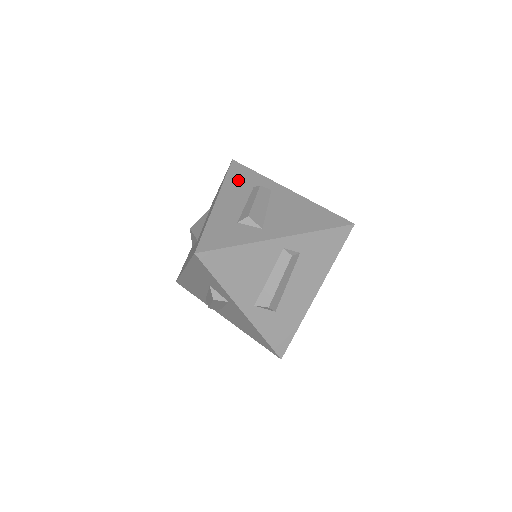
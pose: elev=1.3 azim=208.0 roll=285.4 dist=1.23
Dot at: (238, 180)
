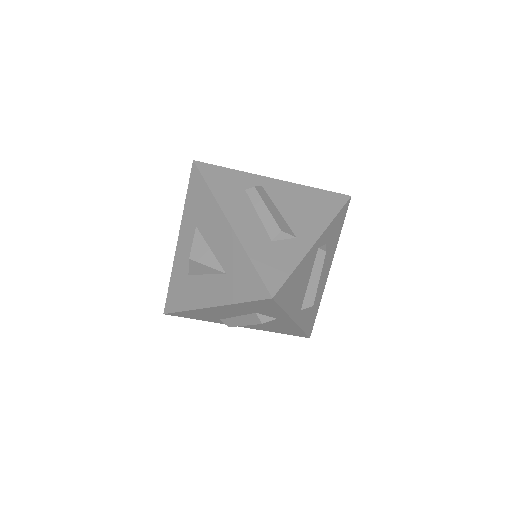
Dot at: (224, 187)
